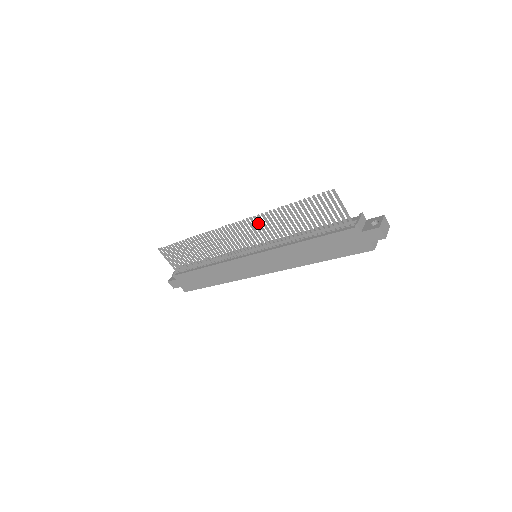
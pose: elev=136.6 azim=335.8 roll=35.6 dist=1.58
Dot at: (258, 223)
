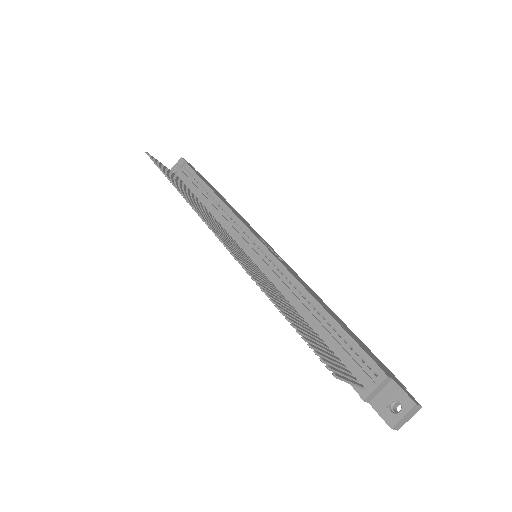
Dot at: occluded
